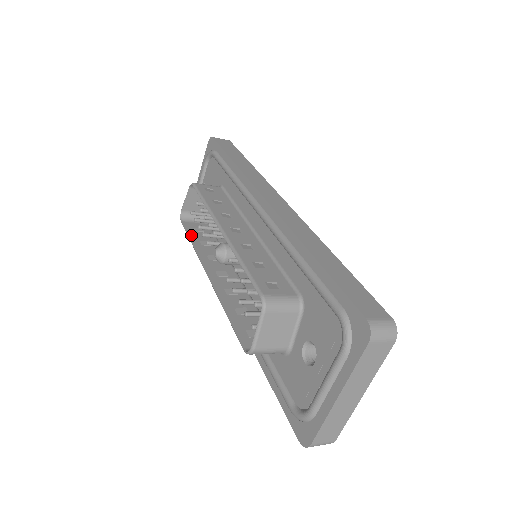
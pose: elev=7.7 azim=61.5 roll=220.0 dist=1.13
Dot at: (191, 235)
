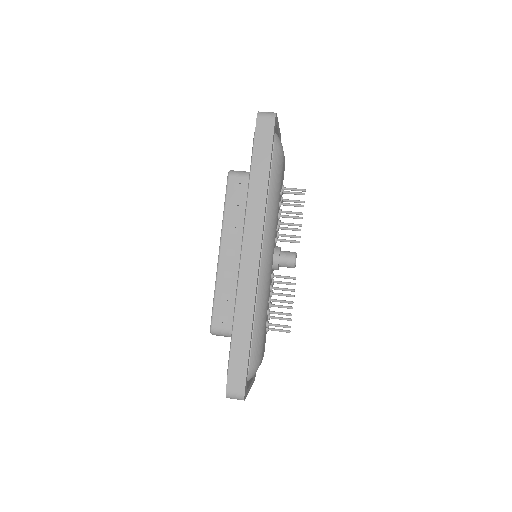
Dot at: occluded
